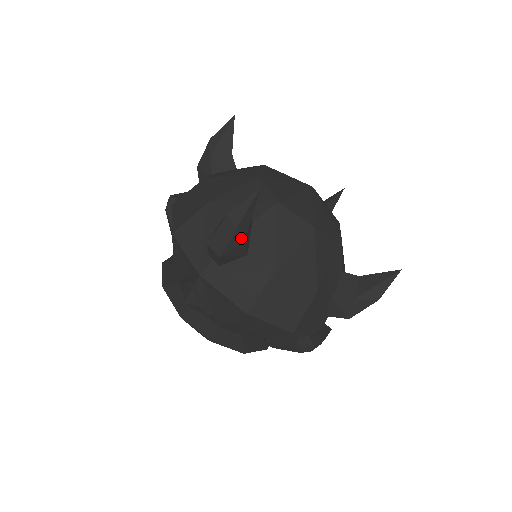
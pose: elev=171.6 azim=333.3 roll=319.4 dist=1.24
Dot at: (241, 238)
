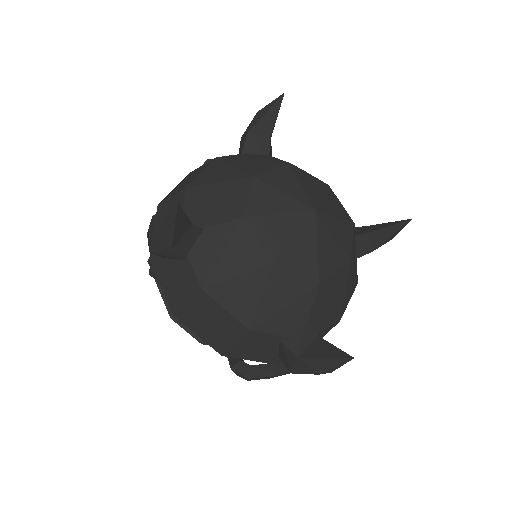
Dot at: (165, 243)
